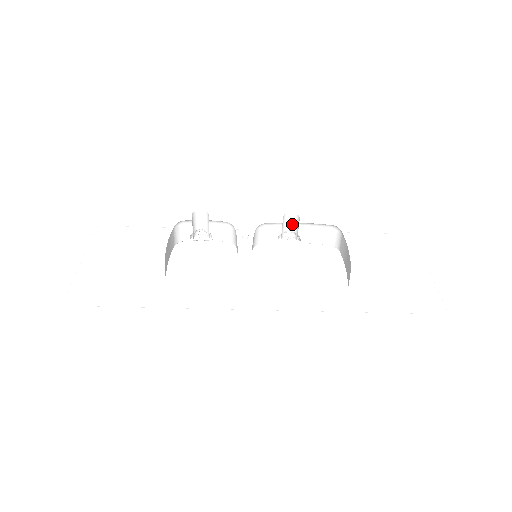
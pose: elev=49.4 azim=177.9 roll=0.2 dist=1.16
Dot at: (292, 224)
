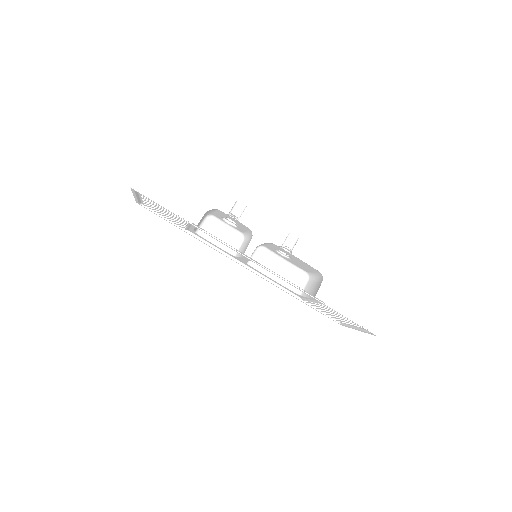
Dot at: (289, 245)
